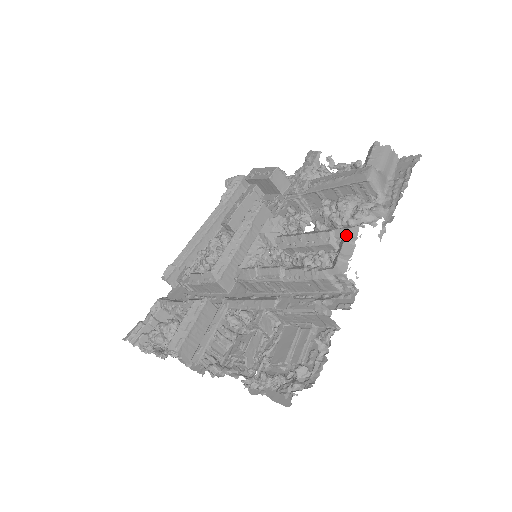
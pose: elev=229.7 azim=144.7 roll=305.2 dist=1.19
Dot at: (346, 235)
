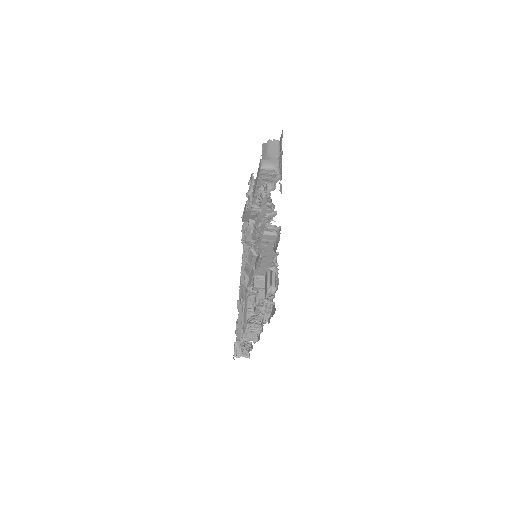
Dot at: (261, 206)
